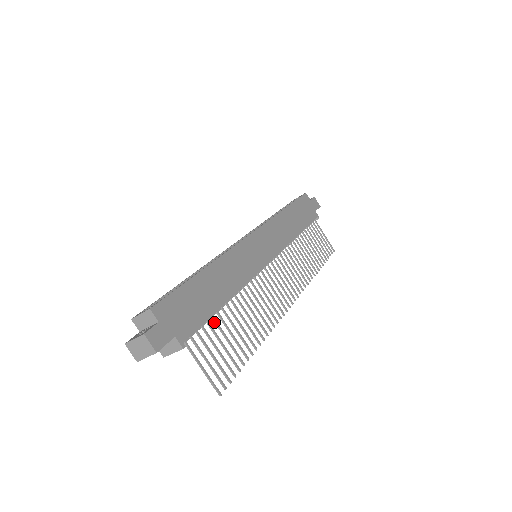
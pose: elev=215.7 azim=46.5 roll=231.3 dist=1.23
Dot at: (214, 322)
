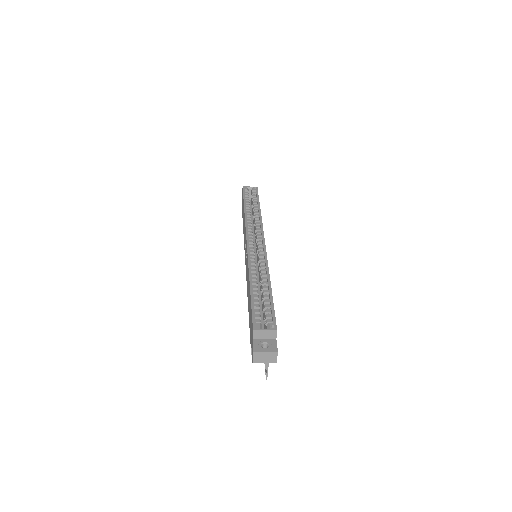
Dot at: occluded
